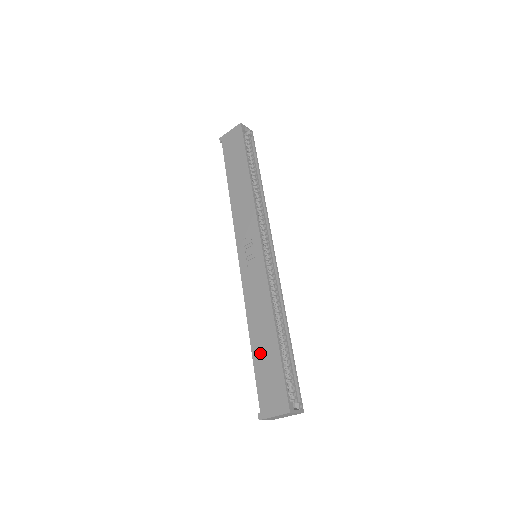
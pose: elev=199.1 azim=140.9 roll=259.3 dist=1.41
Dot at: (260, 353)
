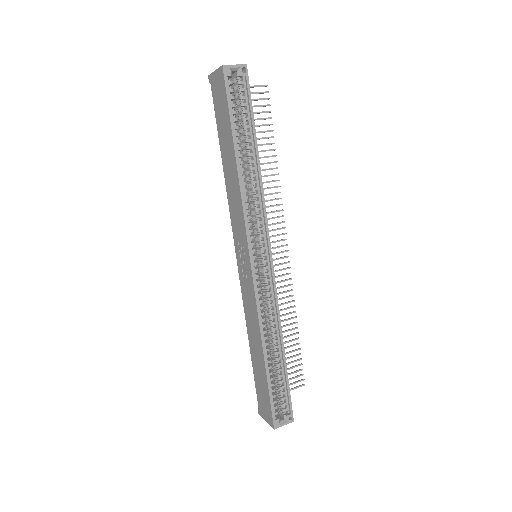
Dot at: (256, 365)
